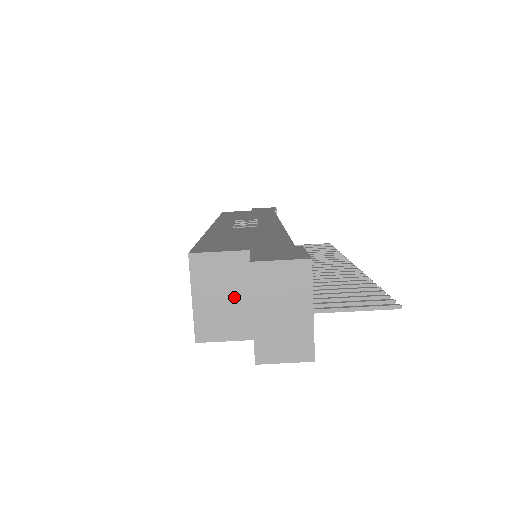
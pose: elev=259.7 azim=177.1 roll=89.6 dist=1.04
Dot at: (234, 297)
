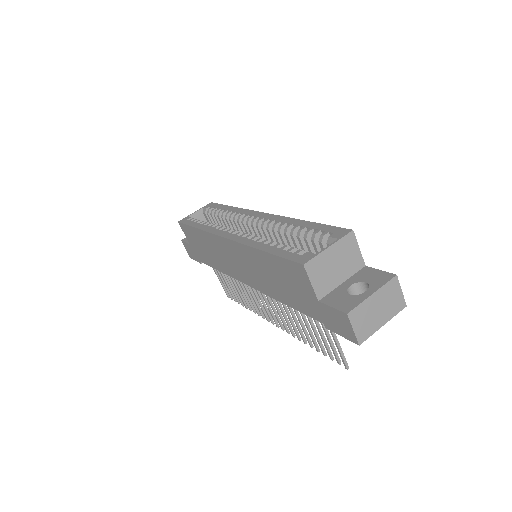
Dot at: (338, 272)
